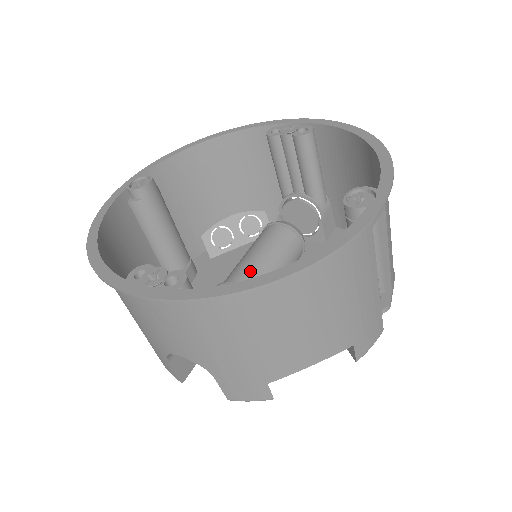
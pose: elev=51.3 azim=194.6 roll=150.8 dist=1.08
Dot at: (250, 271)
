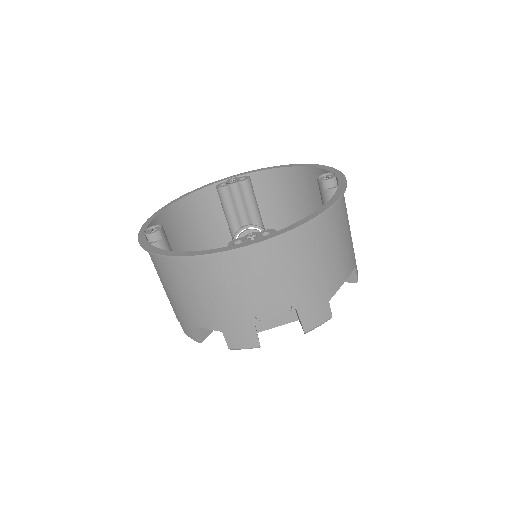
Dot at: occluded
